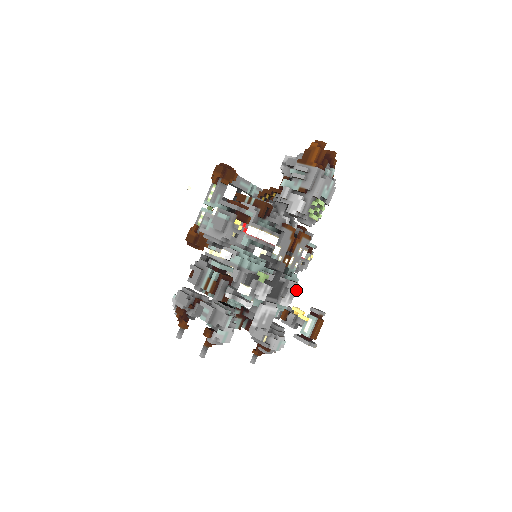
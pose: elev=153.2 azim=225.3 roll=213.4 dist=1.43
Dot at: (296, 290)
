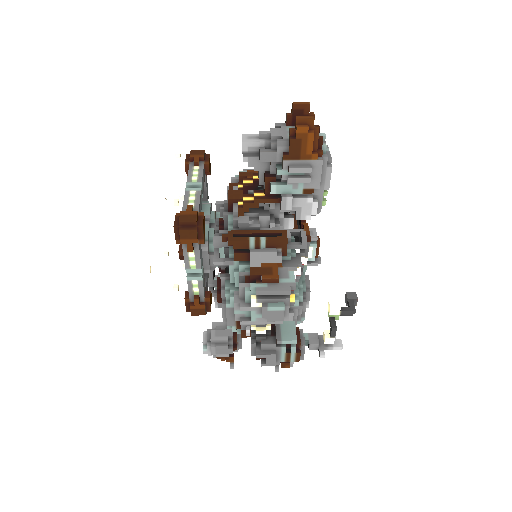
Dot at: occluded
